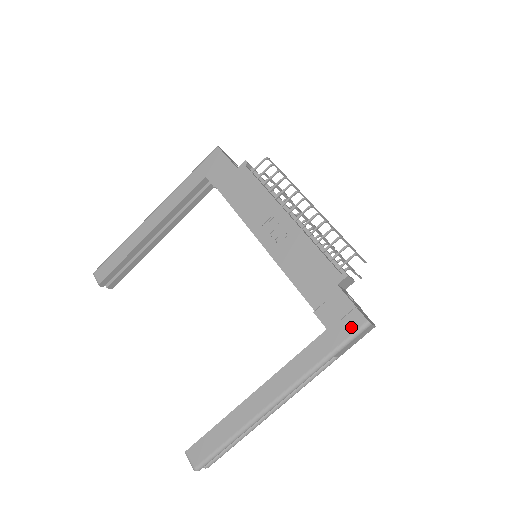
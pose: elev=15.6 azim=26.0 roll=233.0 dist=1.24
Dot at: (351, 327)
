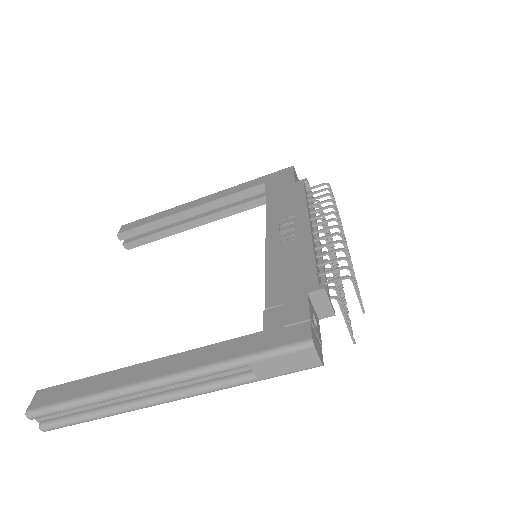
Dot at: (289, 338)
